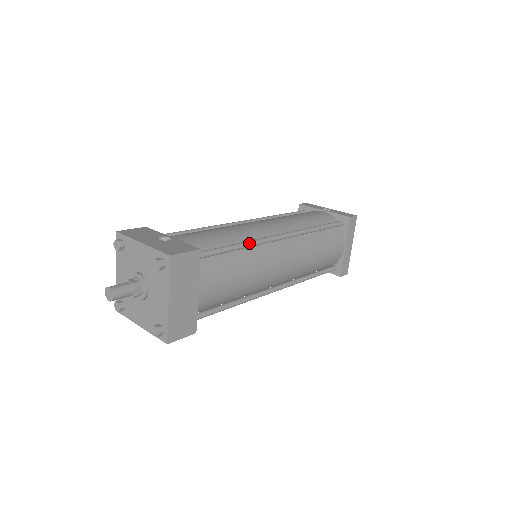
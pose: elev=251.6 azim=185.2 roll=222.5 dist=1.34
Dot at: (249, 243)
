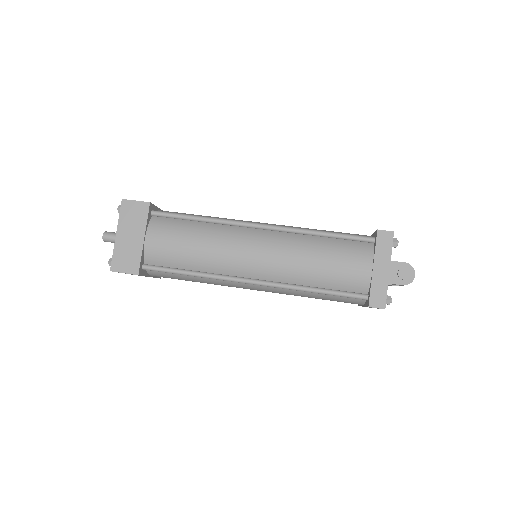
Dot at: (212, 218)
